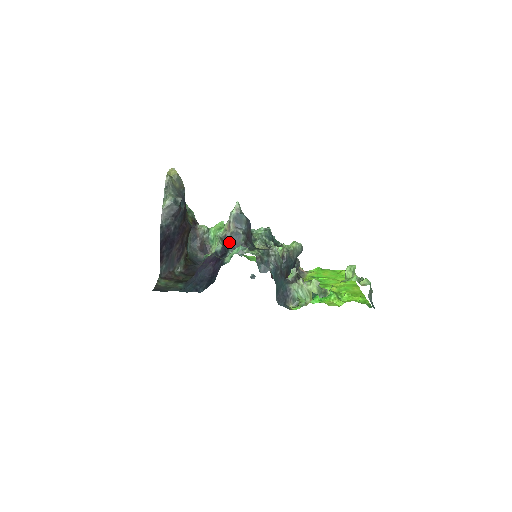
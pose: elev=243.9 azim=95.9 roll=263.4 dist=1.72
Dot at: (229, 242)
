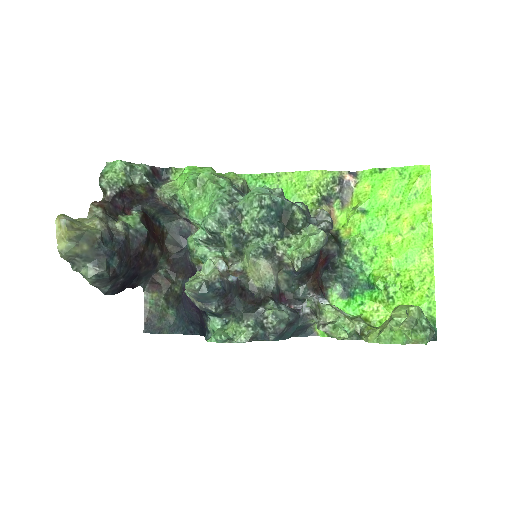
Dot at: occluded
